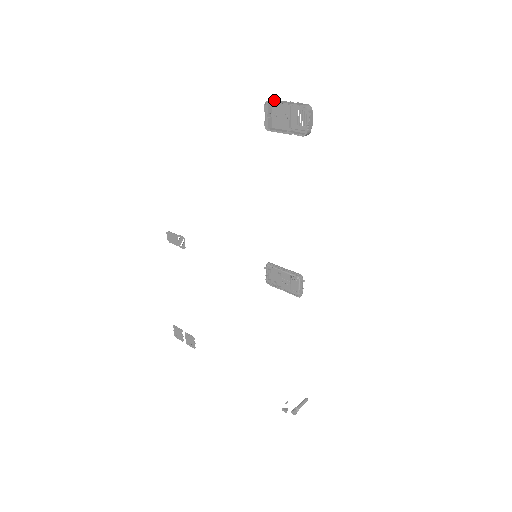
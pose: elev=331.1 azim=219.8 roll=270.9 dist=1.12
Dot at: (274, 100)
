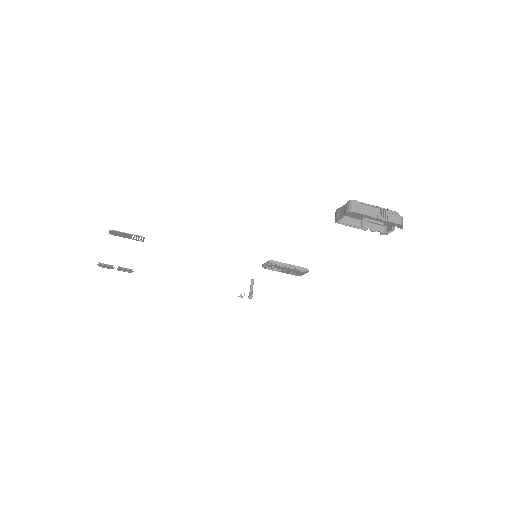
Dot at: (359, 206)
